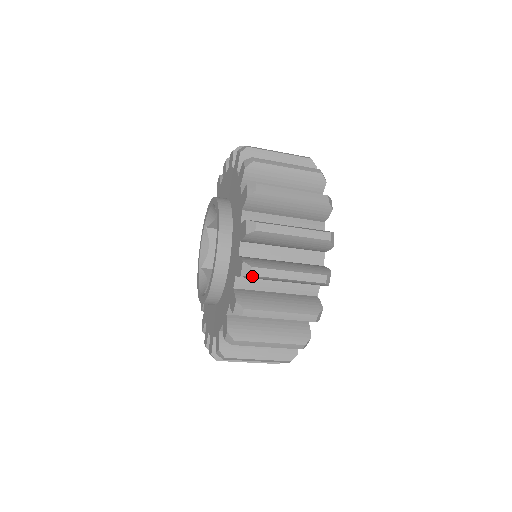
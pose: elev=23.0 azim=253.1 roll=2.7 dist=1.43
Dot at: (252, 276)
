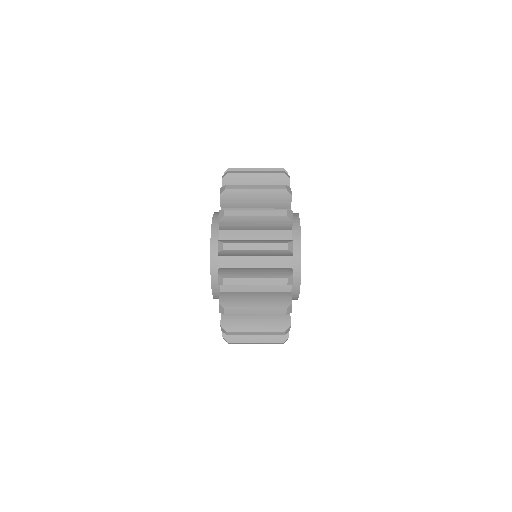
Dot at: occluded
